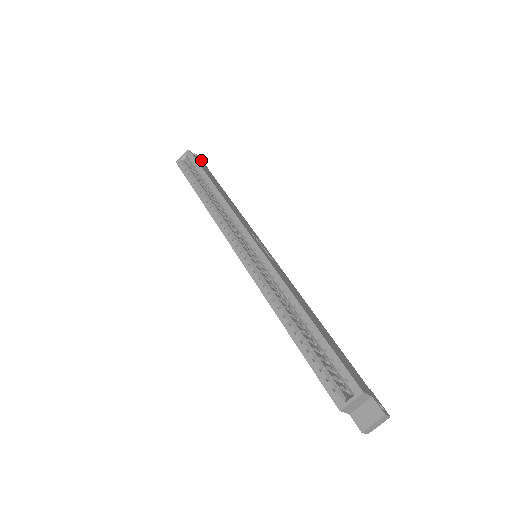
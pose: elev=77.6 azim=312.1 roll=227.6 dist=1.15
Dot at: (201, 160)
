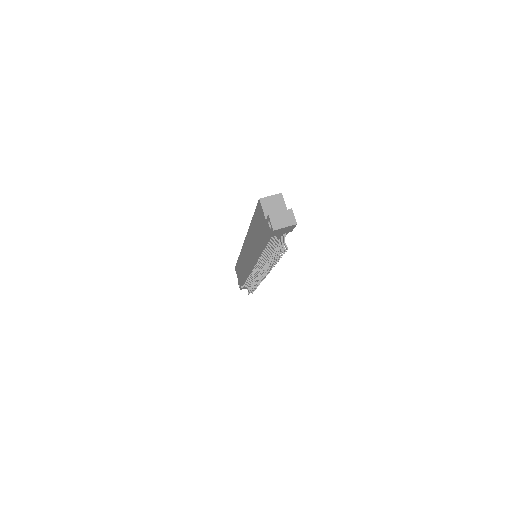
Dot at: occluded
